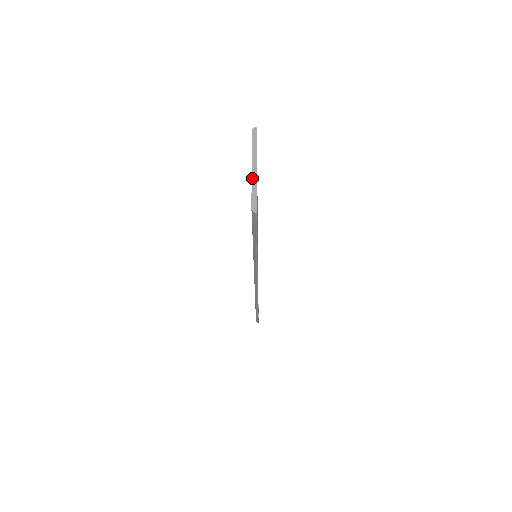
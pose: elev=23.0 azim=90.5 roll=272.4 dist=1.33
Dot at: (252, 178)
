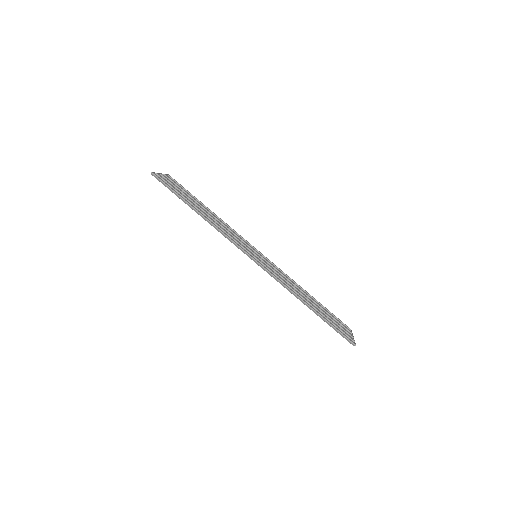
Dot at: occluded
